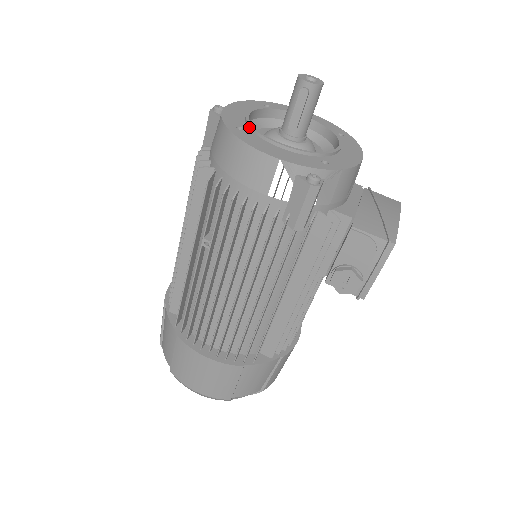
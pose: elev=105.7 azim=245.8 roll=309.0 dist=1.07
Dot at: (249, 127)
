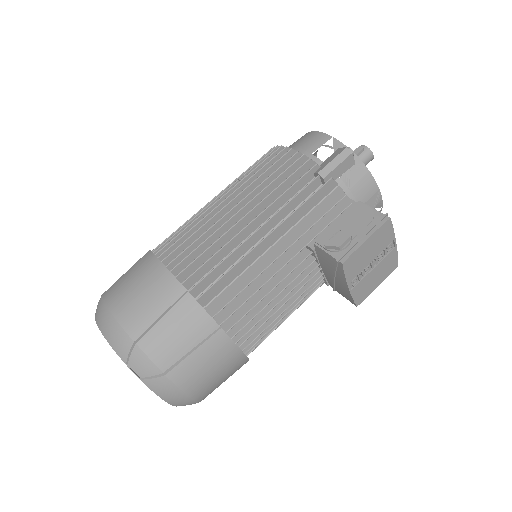
Dot at: occluded
